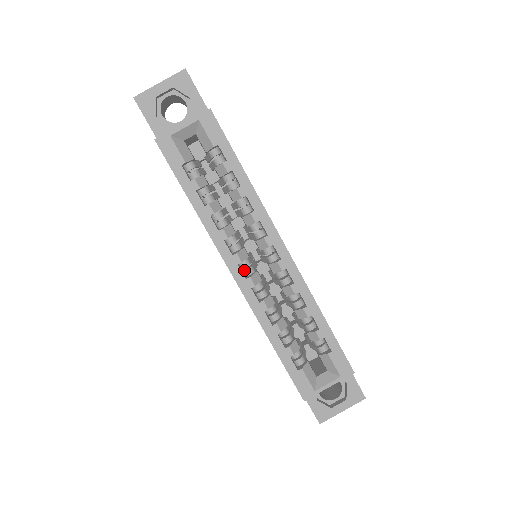
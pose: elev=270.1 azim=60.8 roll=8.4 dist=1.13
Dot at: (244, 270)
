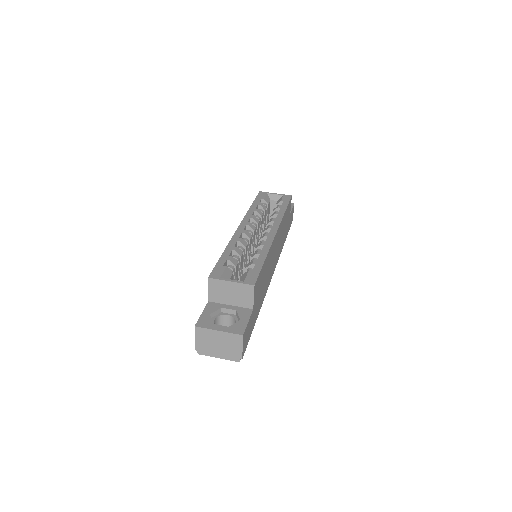
Dot at: occluded
